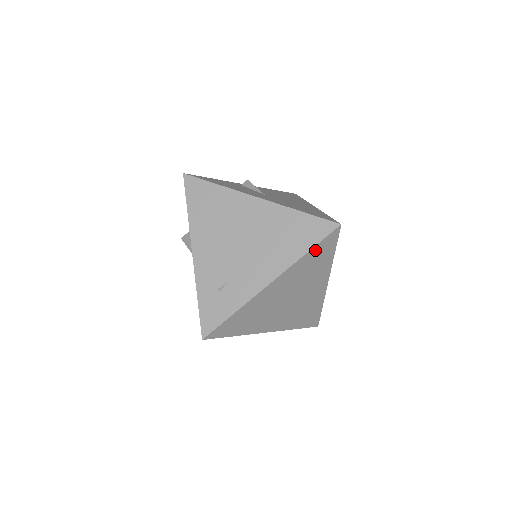
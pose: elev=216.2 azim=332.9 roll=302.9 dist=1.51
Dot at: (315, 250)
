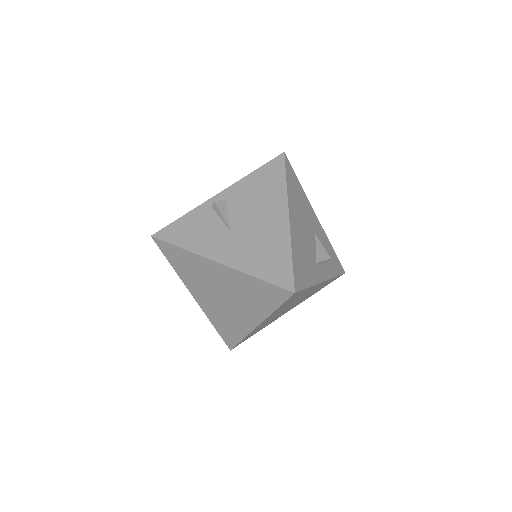
Dot at: (283, 304)
